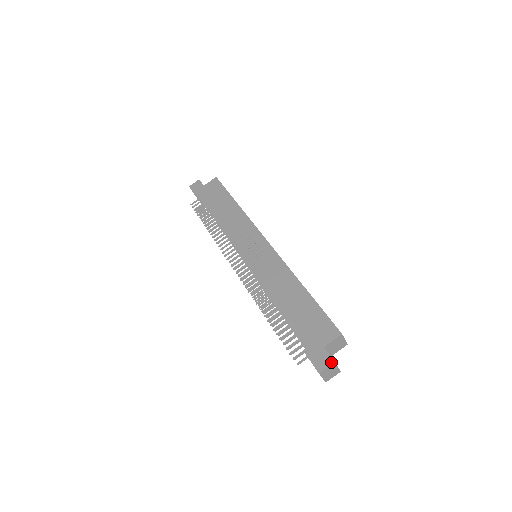
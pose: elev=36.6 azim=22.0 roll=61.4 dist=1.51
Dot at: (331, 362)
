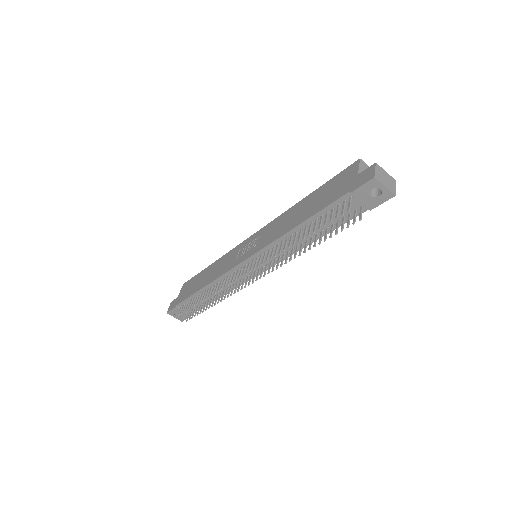
Dot at: (373, 166)
